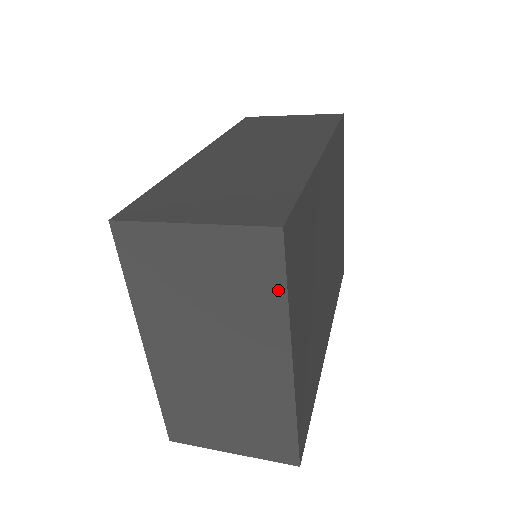
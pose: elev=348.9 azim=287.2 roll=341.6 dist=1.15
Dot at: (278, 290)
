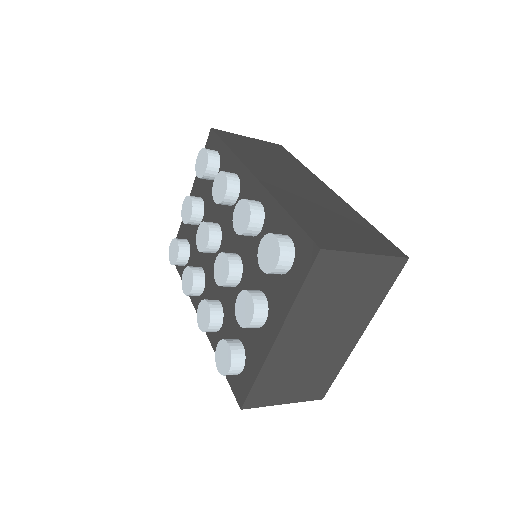
Dot at: (385, 292)
